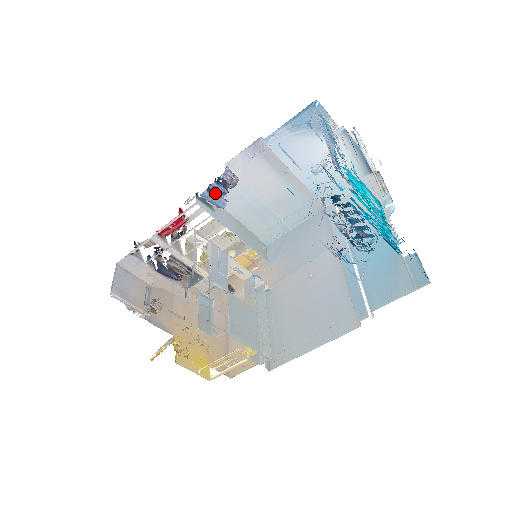
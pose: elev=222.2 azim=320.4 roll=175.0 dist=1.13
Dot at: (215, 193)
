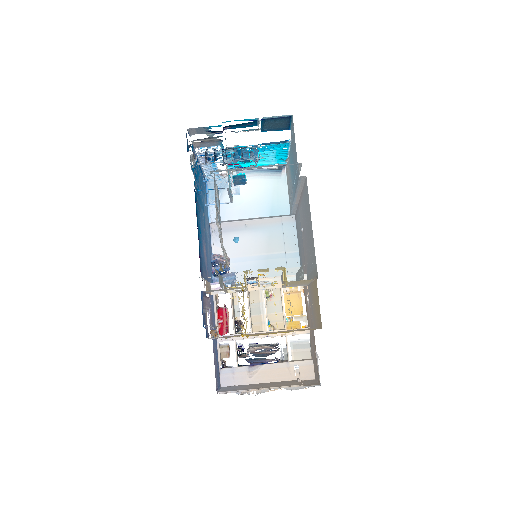
Dot at: (222, 274)
